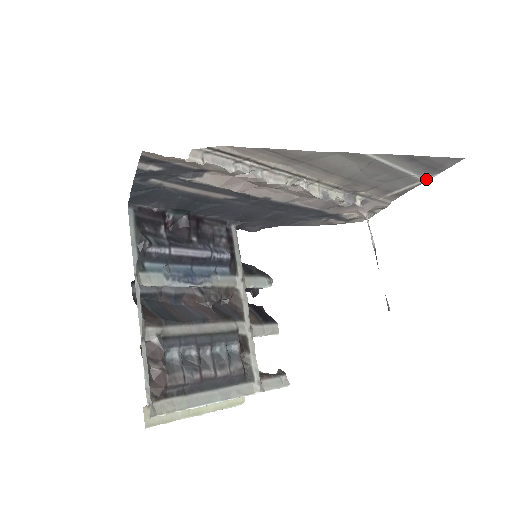
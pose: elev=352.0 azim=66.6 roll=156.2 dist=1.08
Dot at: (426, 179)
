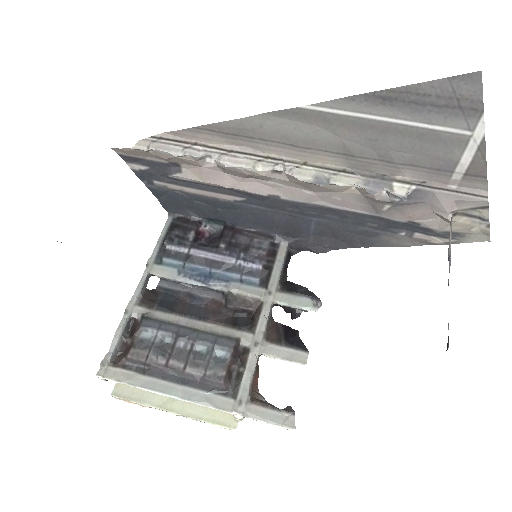
Dot at: (477, 132)
